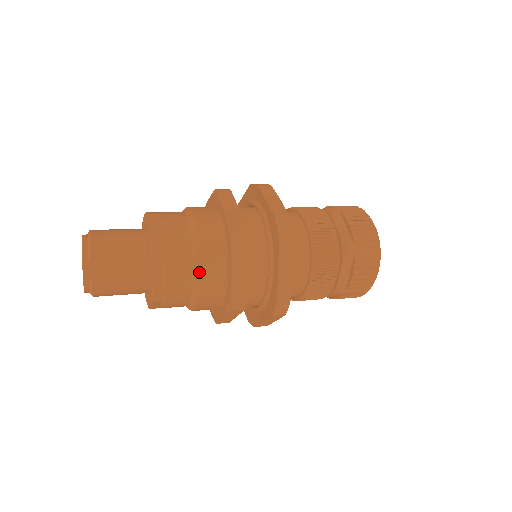
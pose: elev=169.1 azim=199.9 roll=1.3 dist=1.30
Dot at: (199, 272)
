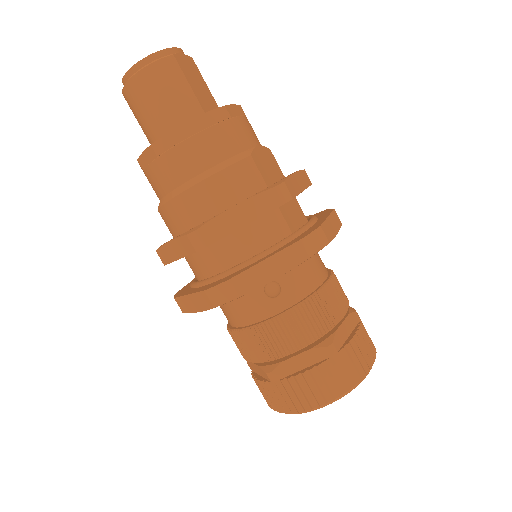
Dot at: (259, 152)
